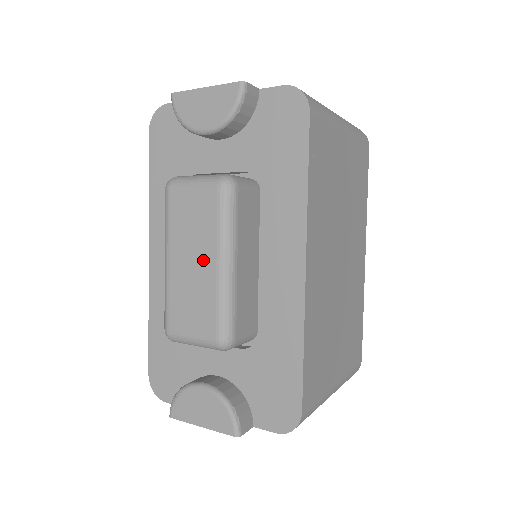
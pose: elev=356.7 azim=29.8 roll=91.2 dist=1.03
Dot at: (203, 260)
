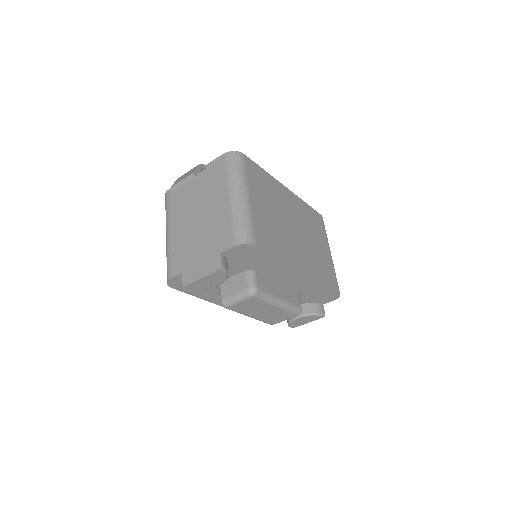
Dot at: (268, 310)
